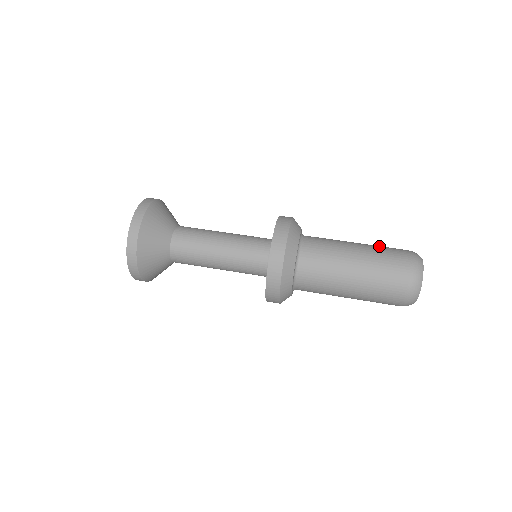
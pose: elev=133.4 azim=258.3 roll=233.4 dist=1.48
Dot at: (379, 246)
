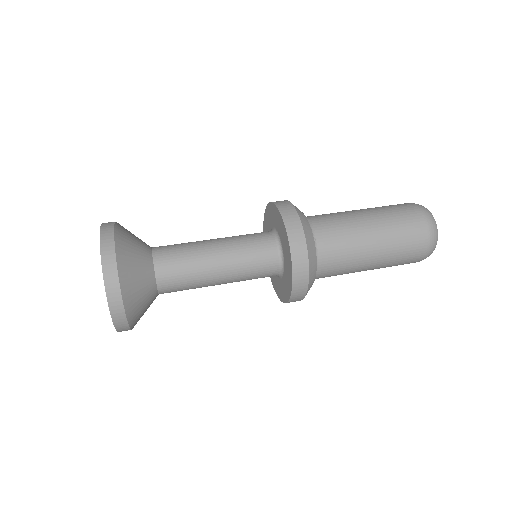
Dot at: occluded
